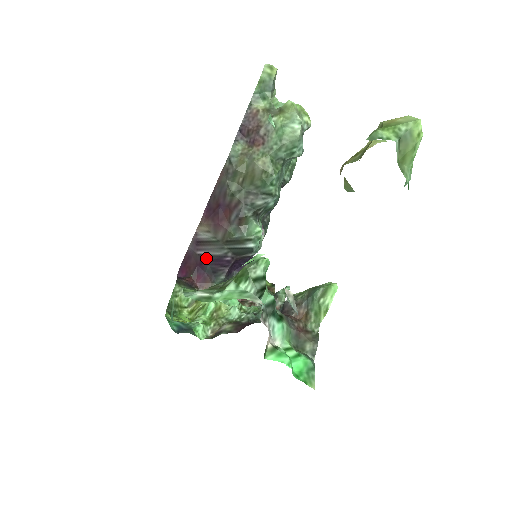
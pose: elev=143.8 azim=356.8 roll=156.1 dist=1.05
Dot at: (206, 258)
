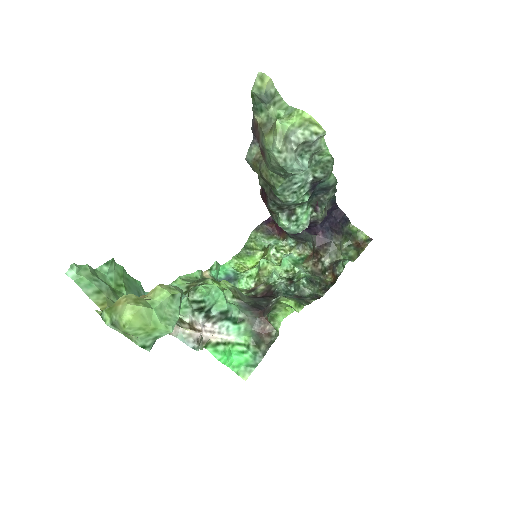
Dot at: occluded
